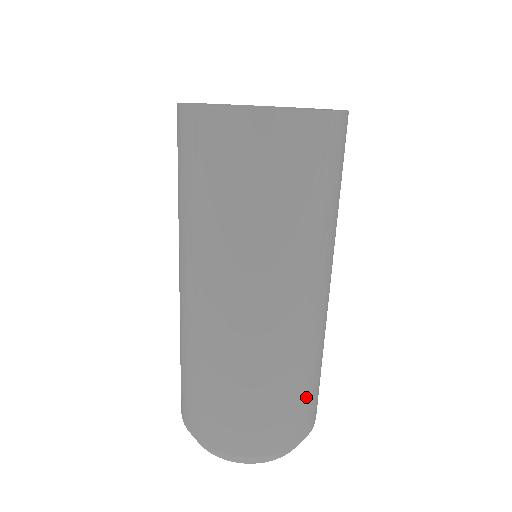
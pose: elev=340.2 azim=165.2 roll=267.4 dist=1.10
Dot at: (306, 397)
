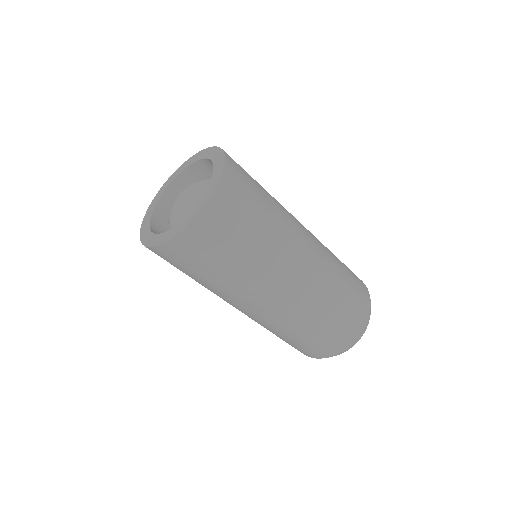
Dot at: (350, 295)
